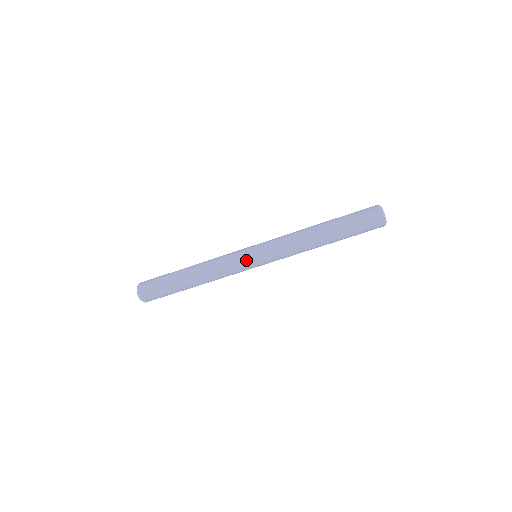
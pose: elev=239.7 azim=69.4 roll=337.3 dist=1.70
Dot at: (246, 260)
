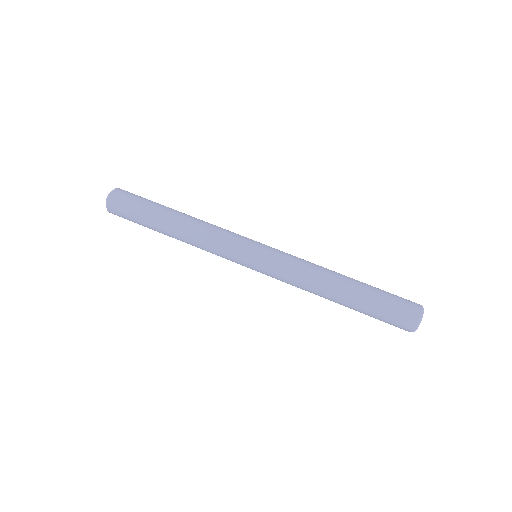
Dot at: (243, 252)
